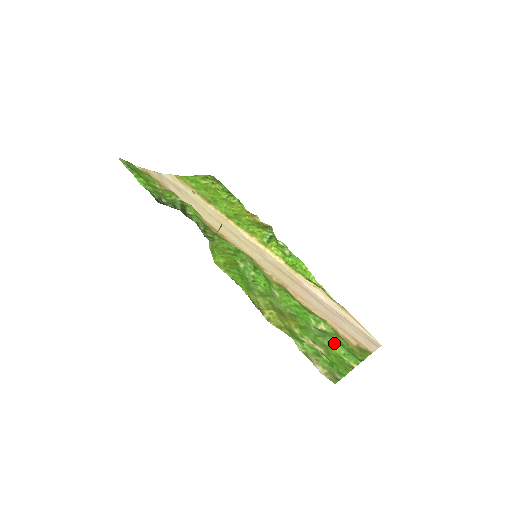
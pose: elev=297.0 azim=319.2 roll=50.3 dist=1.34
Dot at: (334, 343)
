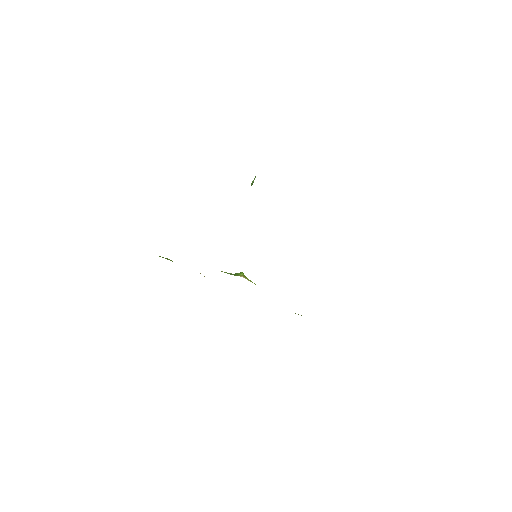
Dot at: occluded
